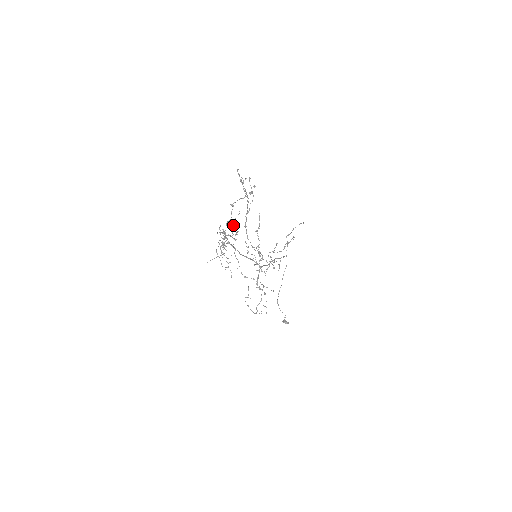
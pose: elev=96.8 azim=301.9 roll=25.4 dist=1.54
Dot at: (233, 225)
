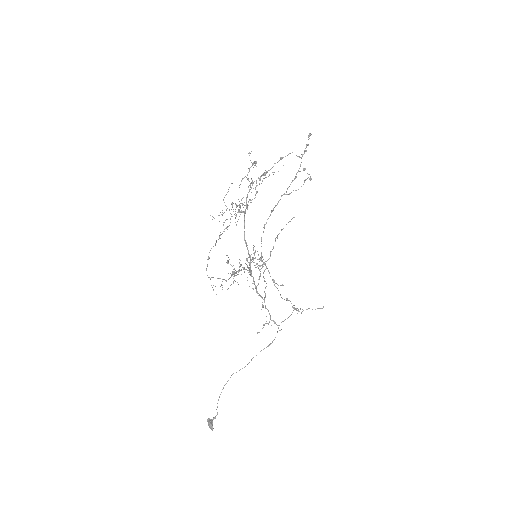
Dot at: occluded
